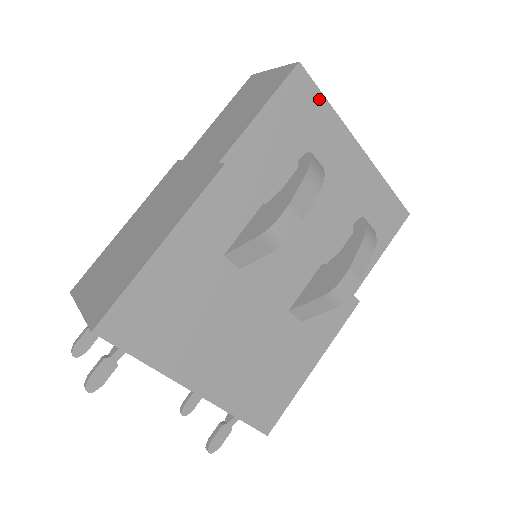
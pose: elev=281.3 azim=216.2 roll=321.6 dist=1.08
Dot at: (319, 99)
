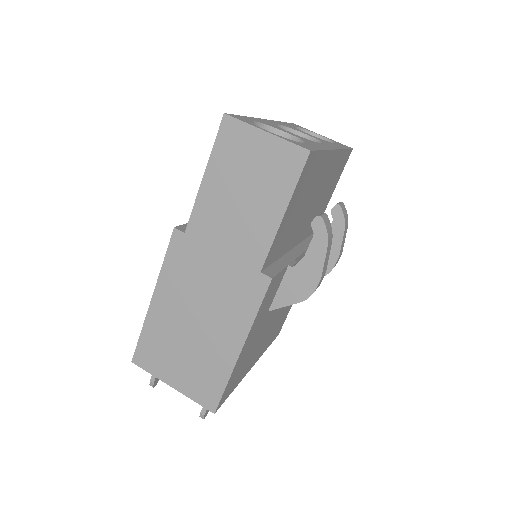
Dot at: (318, 157)
